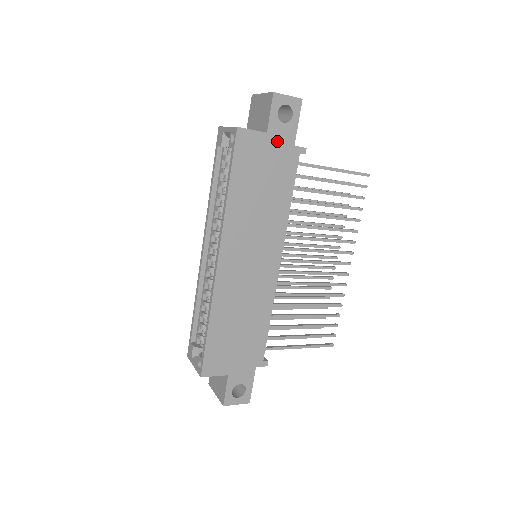
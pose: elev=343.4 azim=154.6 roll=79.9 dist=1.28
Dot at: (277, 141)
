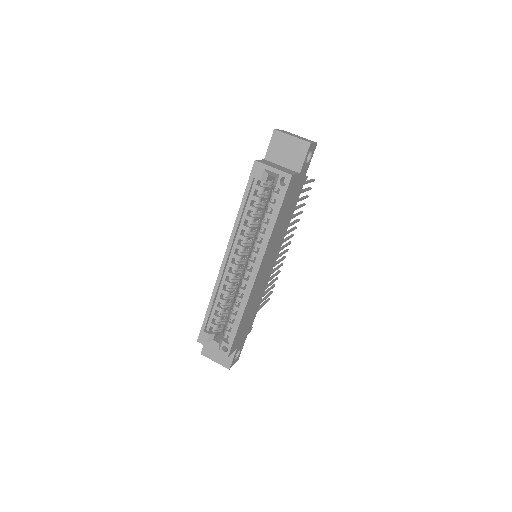
Dot at: (301, 177)
